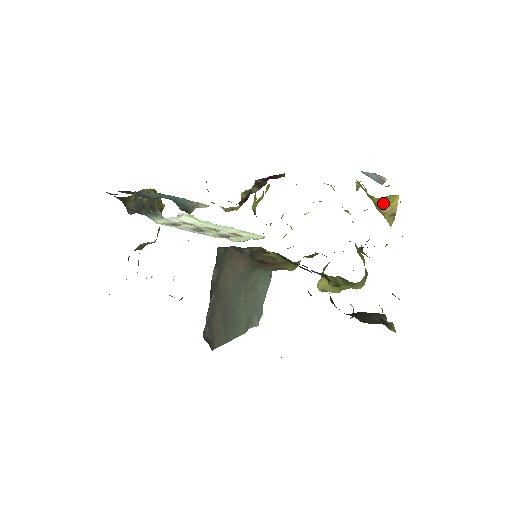
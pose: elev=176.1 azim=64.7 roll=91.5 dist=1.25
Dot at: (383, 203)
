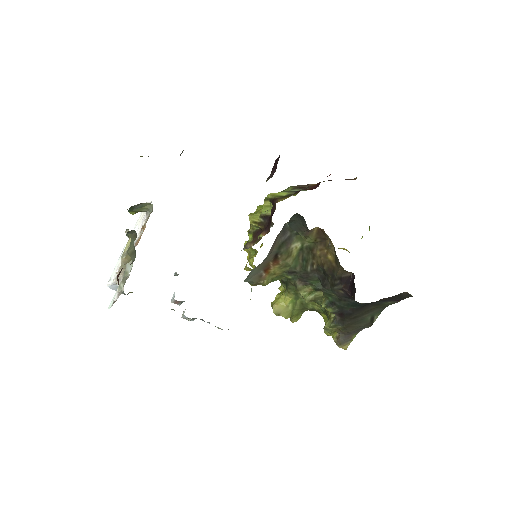
Dot at: occluded
